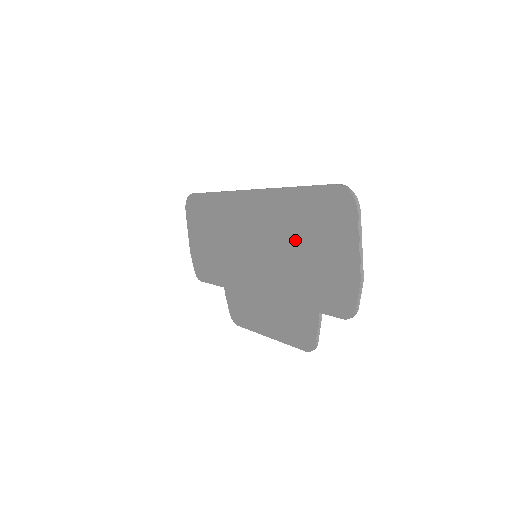
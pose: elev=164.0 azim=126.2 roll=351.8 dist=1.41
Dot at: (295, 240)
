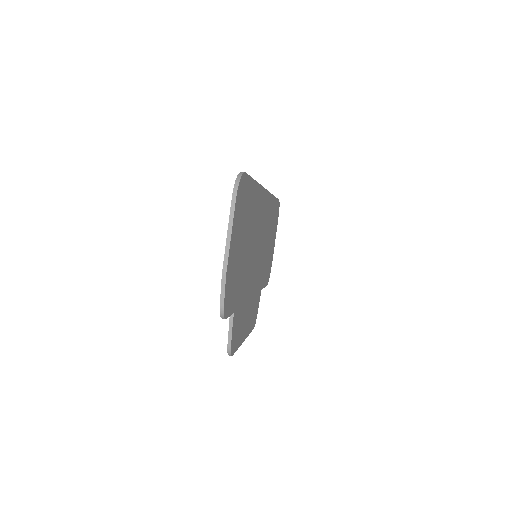
Dot at: occluded
